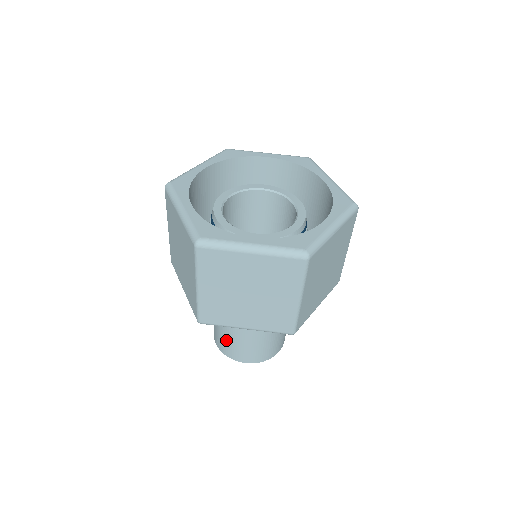
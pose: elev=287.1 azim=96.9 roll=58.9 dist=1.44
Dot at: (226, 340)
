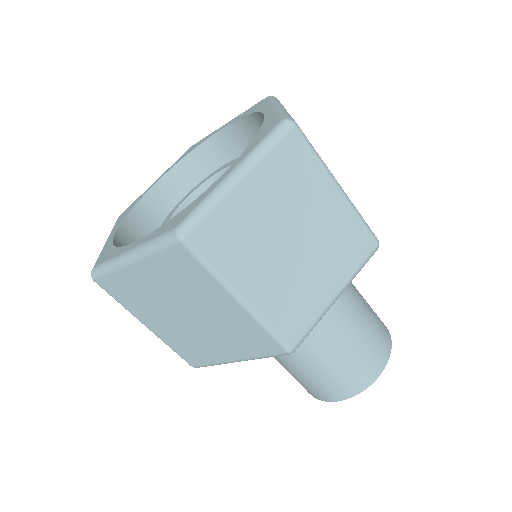
Dot at: (336, 374)
